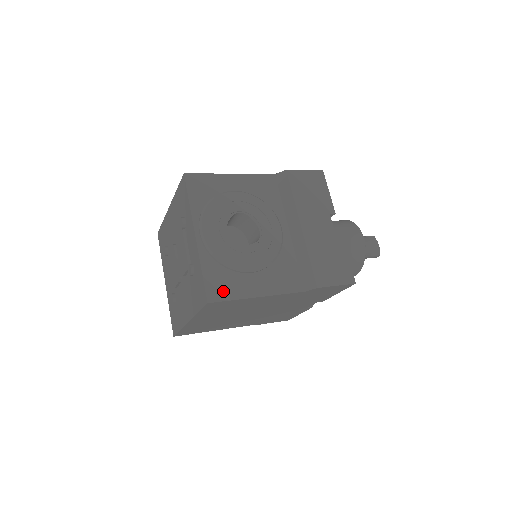
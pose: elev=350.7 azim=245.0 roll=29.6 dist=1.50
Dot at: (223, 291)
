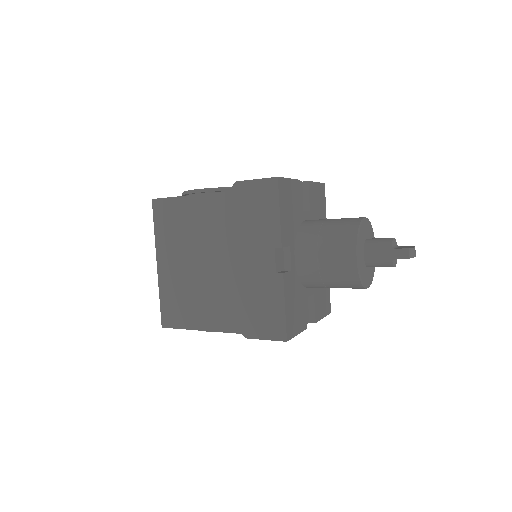
Dot at: occluded
